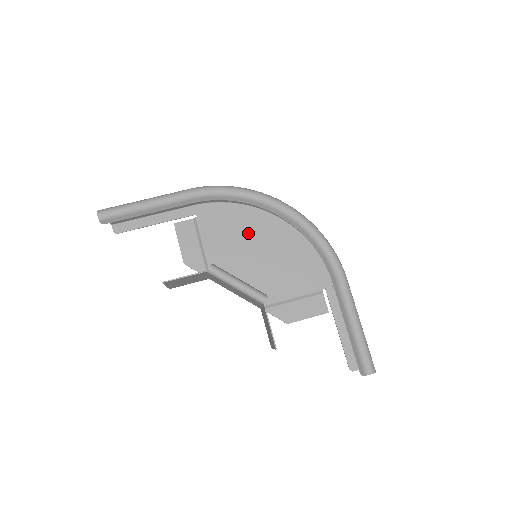
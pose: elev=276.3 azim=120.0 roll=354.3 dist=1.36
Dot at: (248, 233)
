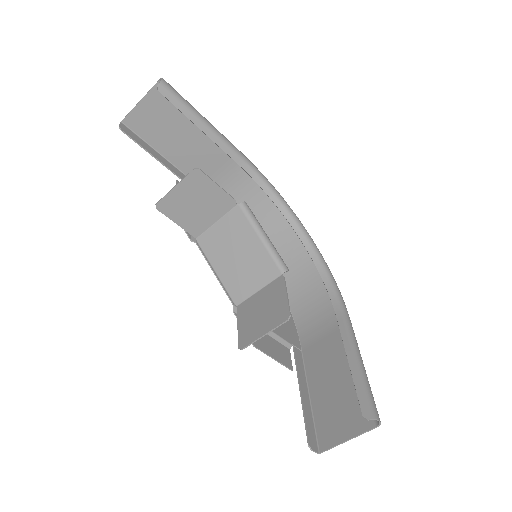
Dot at: occluded
